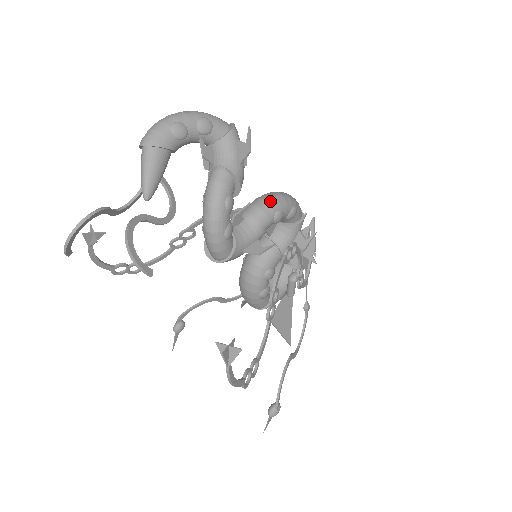
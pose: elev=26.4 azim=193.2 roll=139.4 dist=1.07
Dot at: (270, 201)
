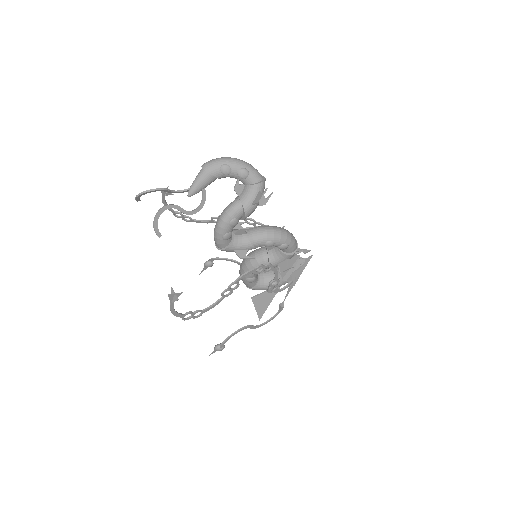
Dot at: (269, 233)
